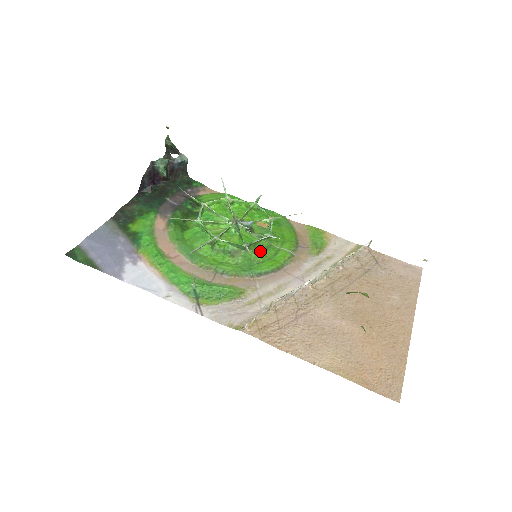
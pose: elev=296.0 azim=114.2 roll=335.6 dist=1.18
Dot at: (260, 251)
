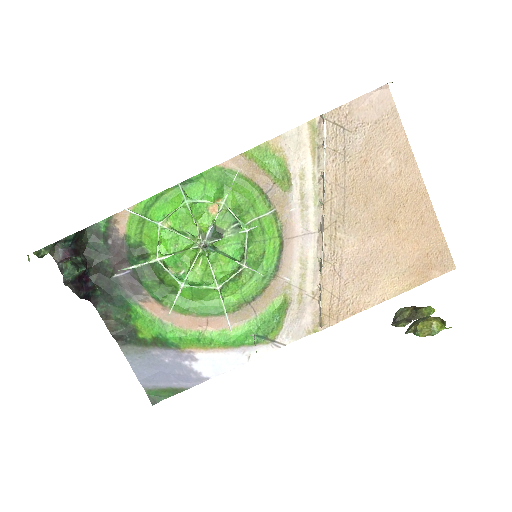
Dot at: (251, 244)
